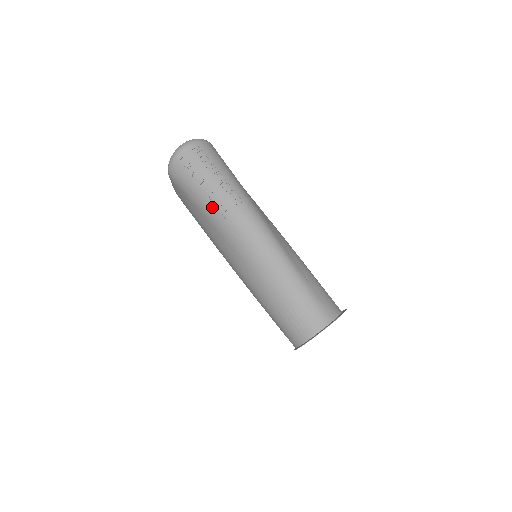
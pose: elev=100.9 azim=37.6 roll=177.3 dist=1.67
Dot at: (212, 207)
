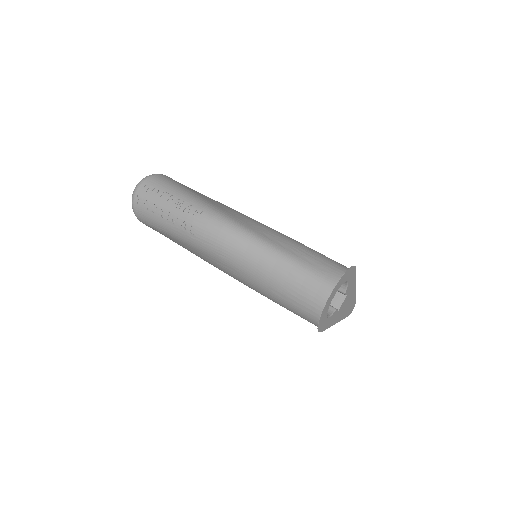
Dot at: (179, 231)
